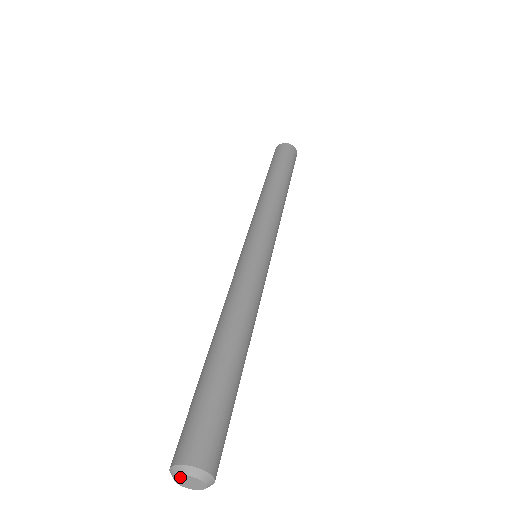
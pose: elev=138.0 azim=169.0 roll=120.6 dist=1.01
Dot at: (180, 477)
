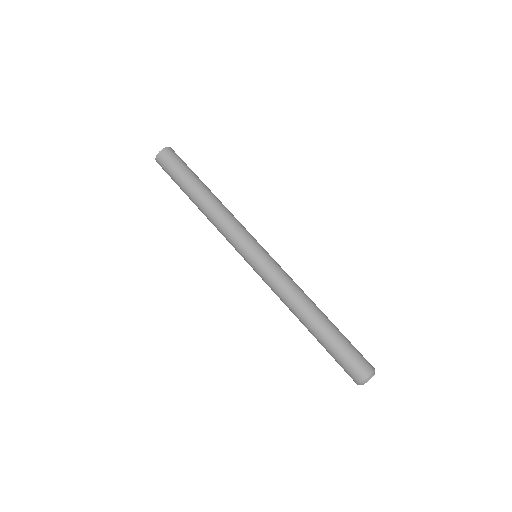
Dot at: occluded
